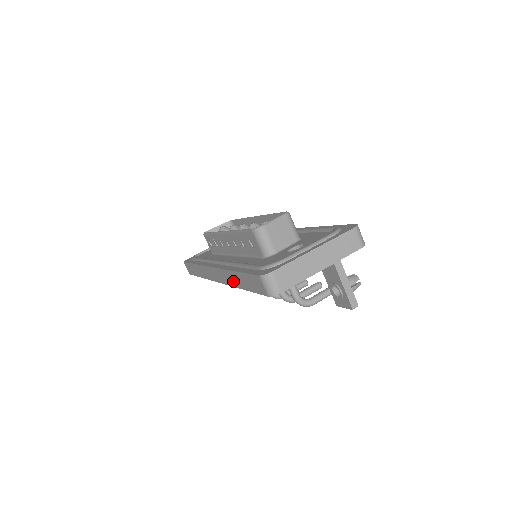
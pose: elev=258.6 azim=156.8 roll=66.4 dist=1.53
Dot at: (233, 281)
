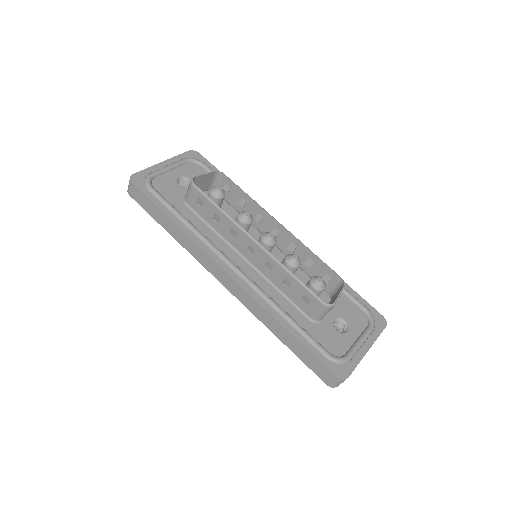
Dot at: (268, 322)
